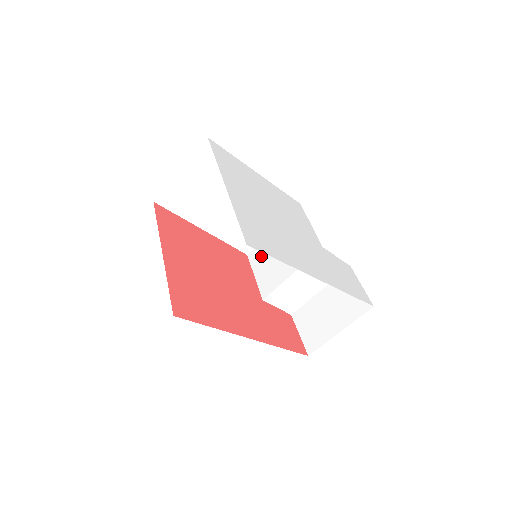
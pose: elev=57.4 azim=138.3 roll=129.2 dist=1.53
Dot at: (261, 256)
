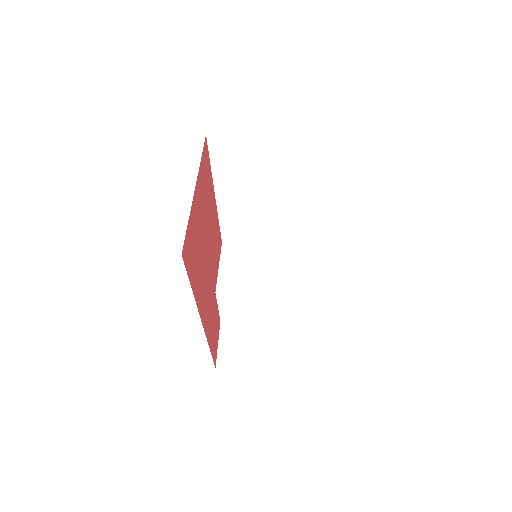
Dot at: (237, 254)
